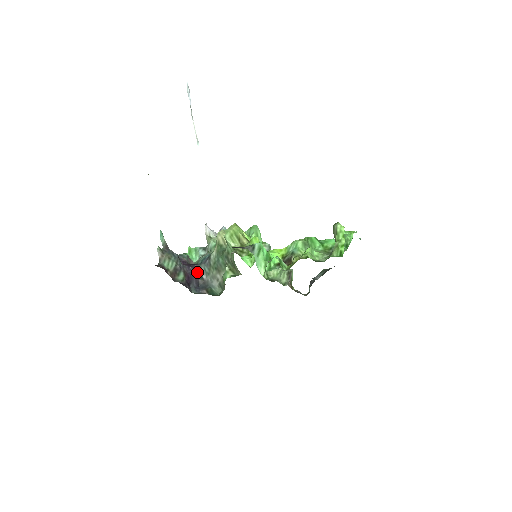
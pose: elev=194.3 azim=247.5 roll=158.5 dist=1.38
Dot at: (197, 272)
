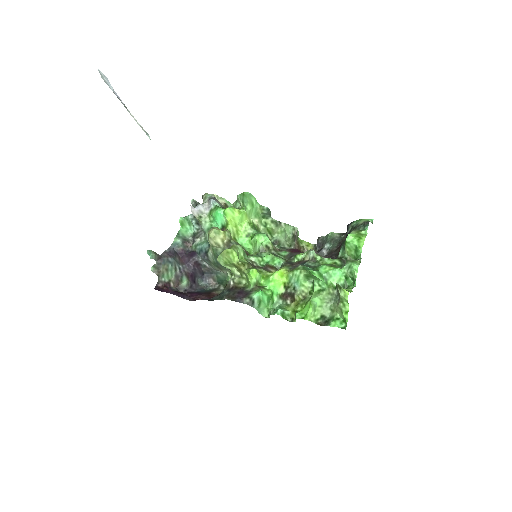
Dot at: (198, 264)
